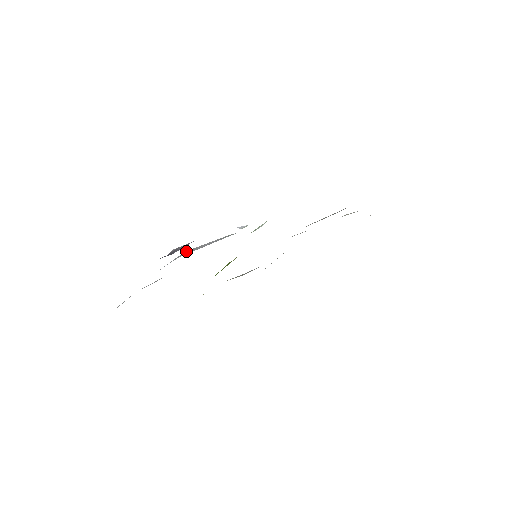
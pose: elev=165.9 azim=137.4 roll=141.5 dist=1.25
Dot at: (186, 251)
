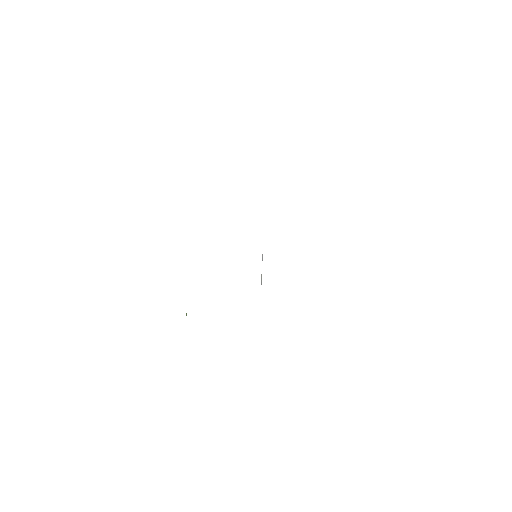
Dot at: occluded
